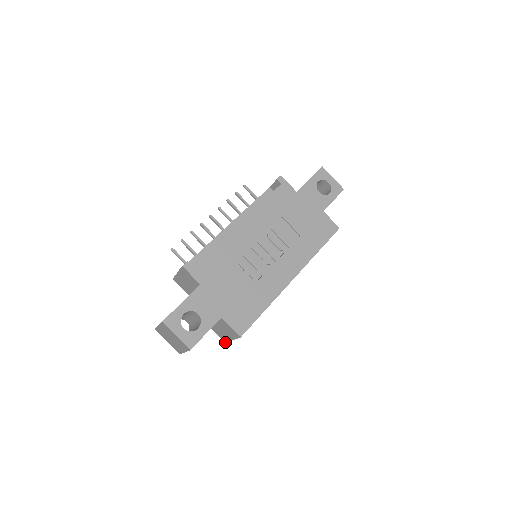
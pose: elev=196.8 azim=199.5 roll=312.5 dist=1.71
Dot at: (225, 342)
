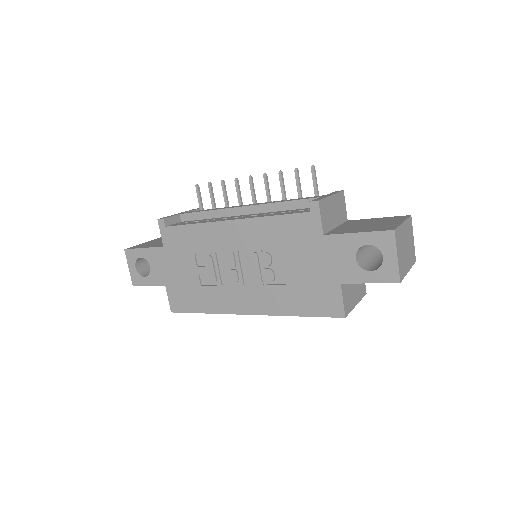
Dot at: occluded
